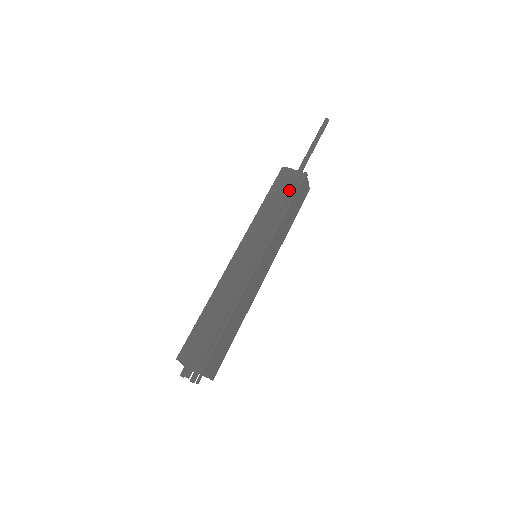
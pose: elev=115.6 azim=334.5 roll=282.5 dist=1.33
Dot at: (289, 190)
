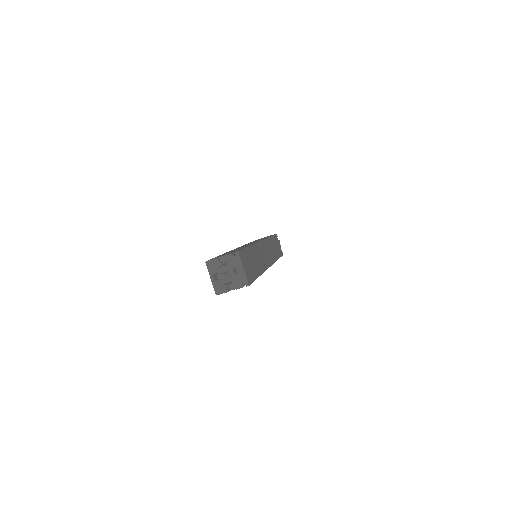
Dot at: occluded
